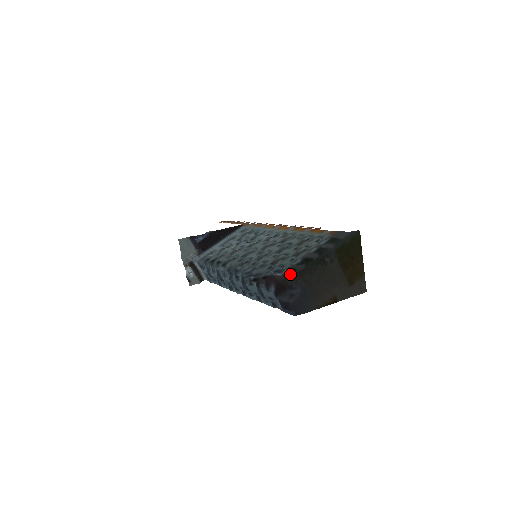
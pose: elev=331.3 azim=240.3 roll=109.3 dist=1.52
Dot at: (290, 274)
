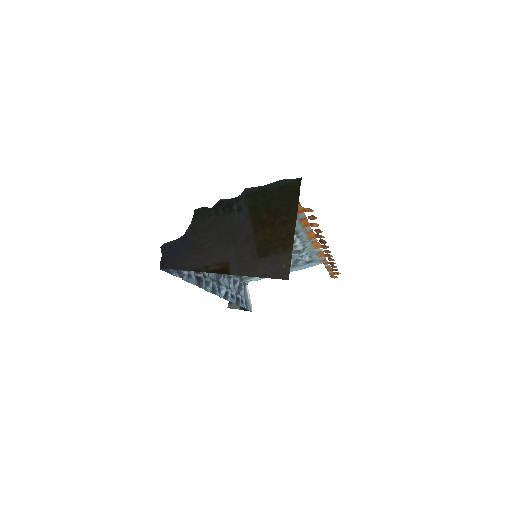
Dot at: occluded
